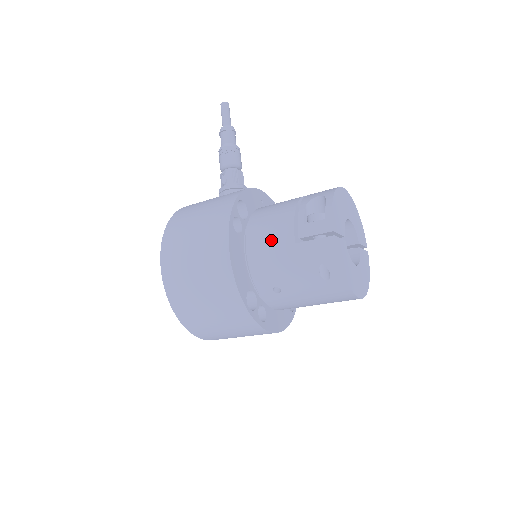
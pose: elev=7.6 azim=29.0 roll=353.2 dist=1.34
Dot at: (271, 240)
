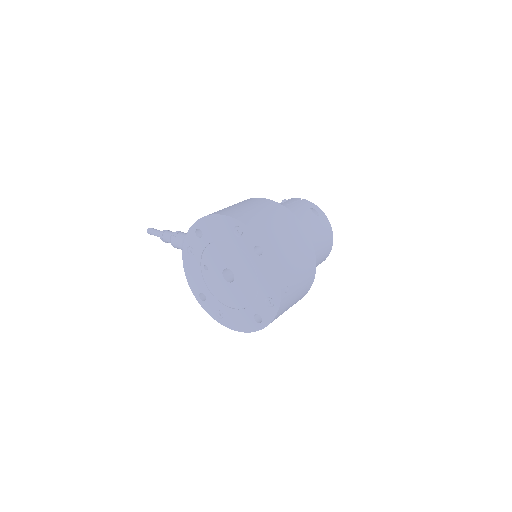
Dot at: occluded
